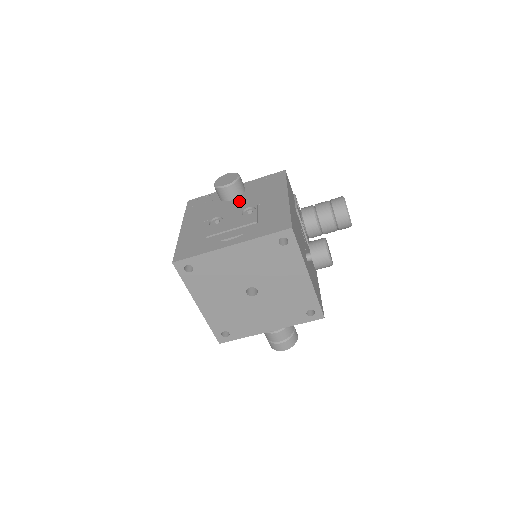
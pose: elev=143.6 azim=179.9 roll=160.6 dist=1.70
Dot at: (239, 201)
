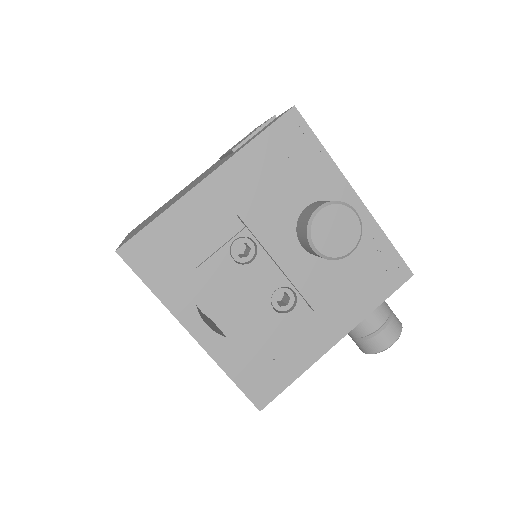
Dot at: occluded
